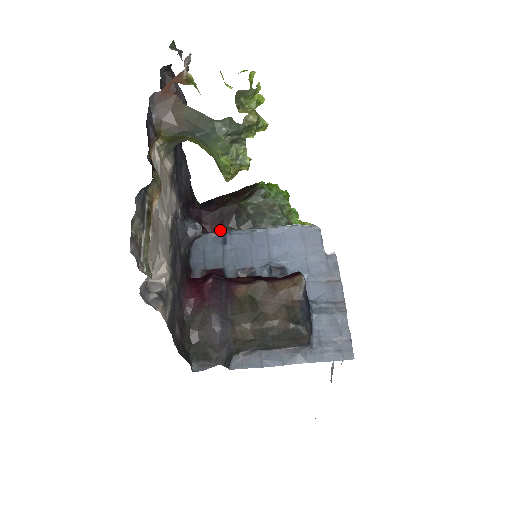
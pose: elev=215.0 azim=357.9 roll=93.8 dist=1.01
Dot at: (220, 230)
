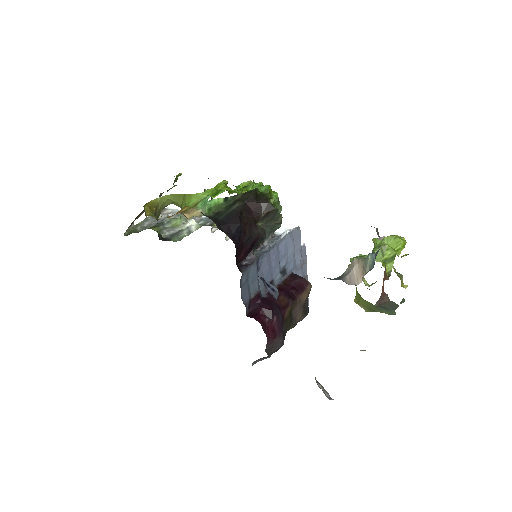
Dot at: (247, 255)
